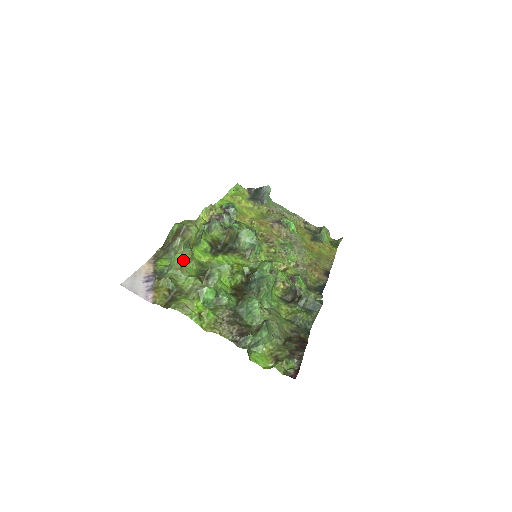
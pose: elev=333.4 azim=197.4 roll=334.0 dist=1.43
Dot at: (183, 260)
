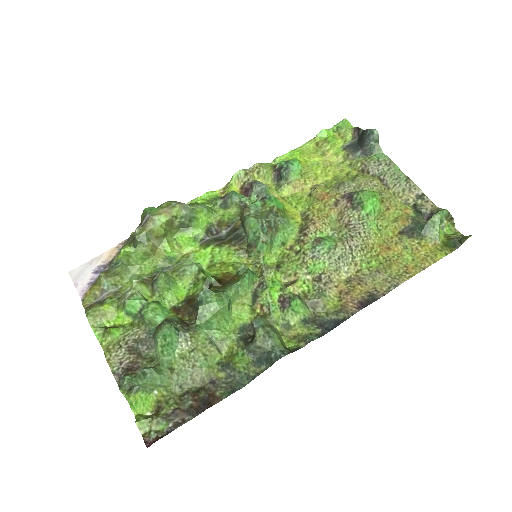
Dot at: (132, 257)
